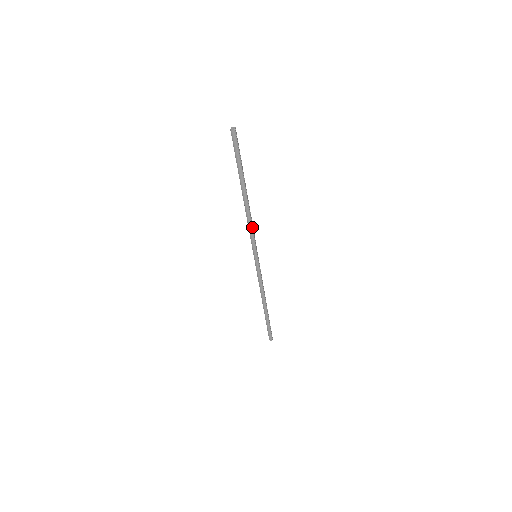
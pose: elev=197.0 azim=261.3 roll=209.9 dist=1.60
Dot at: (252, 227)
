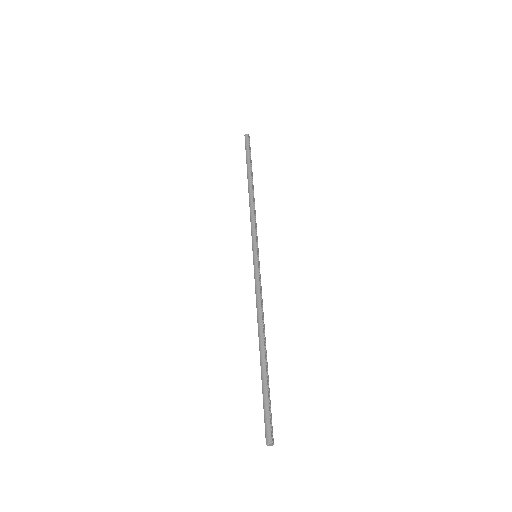
Dot at: (254, 216)
